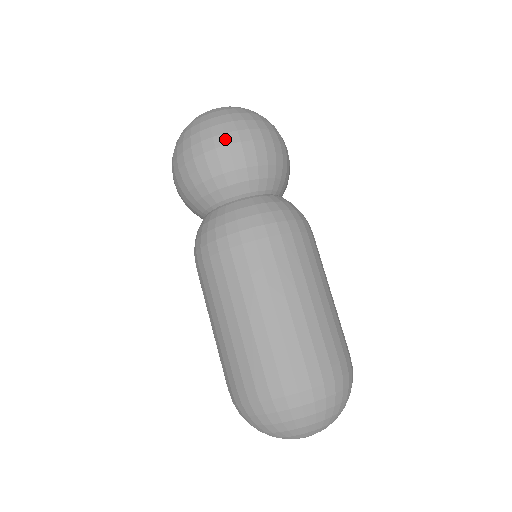
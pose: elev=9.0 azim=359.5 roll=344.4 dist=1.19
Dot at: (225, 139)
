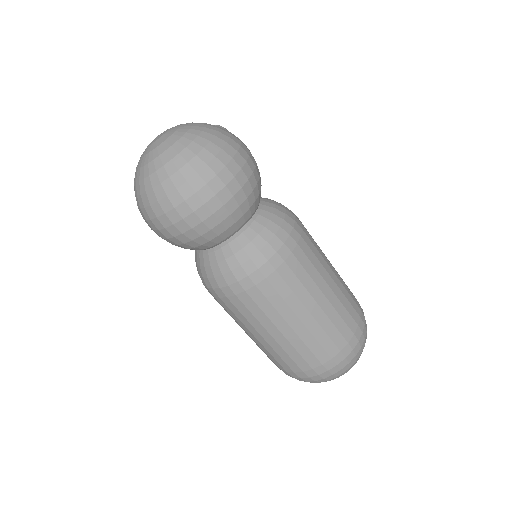
Dot at: (168, 219)
